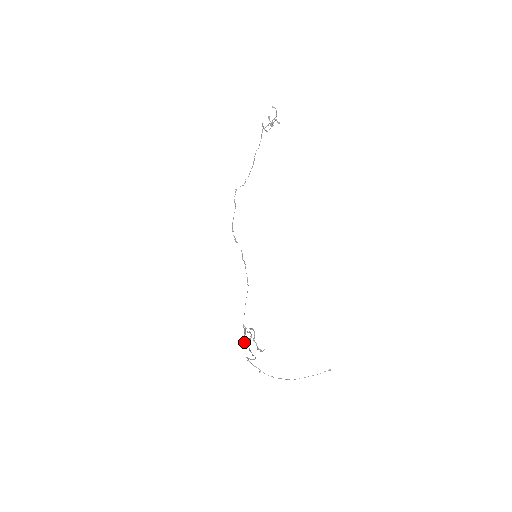
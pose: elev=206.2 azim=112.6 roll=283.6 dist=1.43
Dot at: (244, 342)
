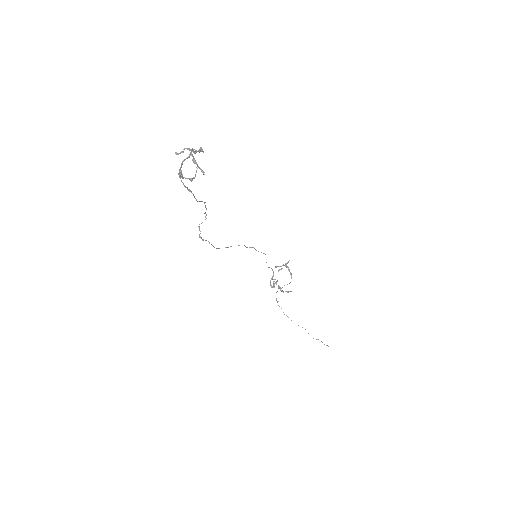
Dot at: (272, 287)
